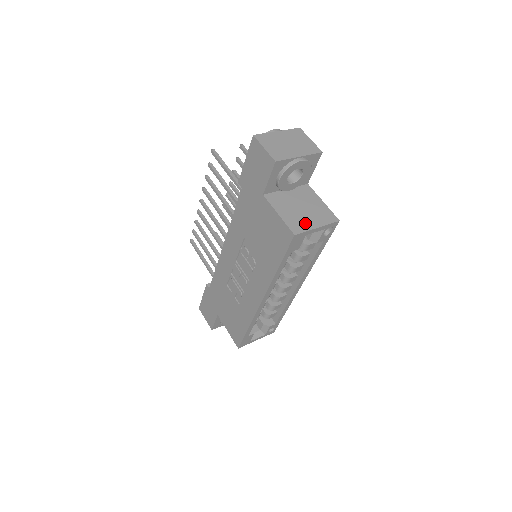
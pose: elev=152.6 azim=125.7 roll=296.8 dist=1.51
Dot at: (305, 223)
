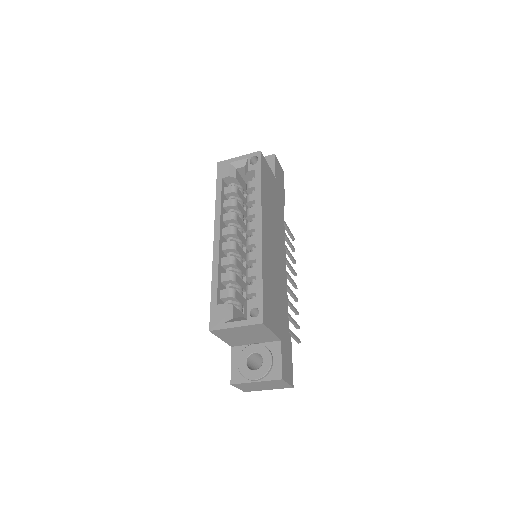
Dot at: occluded
